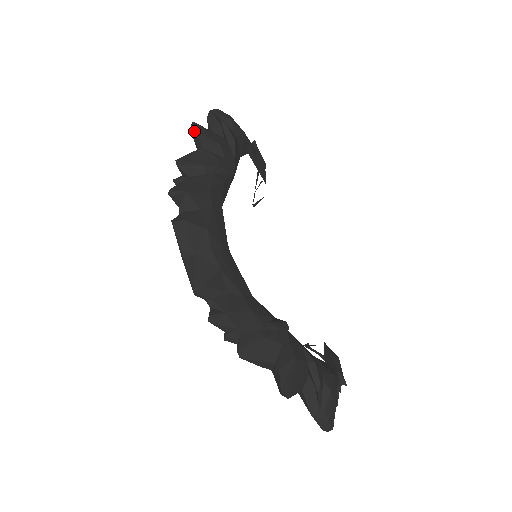
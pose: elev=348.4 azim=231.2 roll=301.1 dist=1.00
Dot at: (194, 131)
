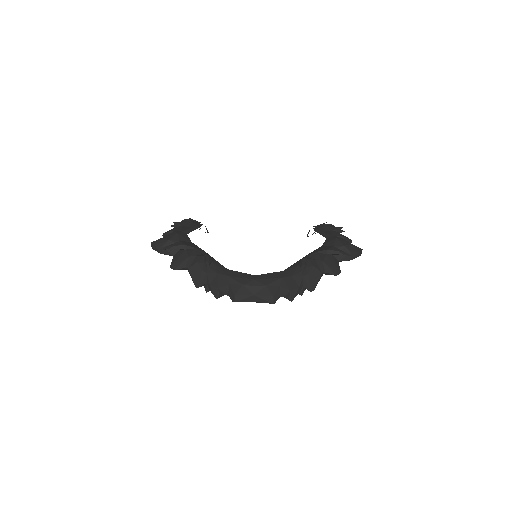
Dot at: occluded
